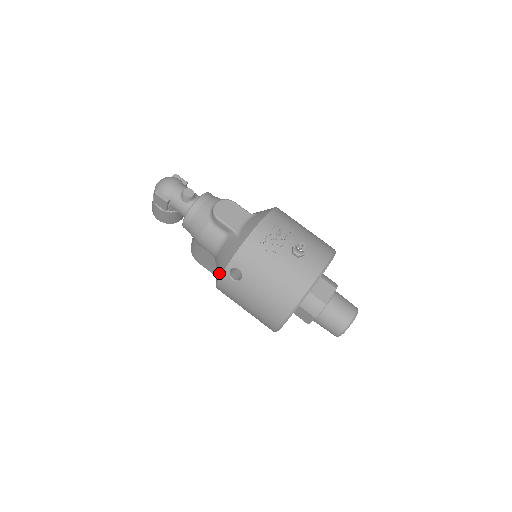
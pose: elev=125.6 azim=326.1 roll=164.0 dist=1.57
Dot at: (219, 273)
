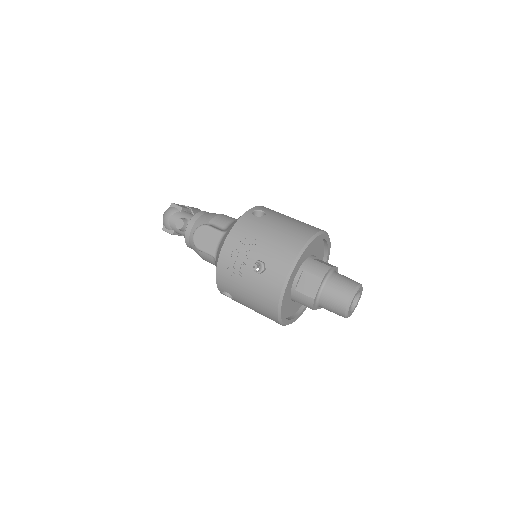
Dot at: occluded
